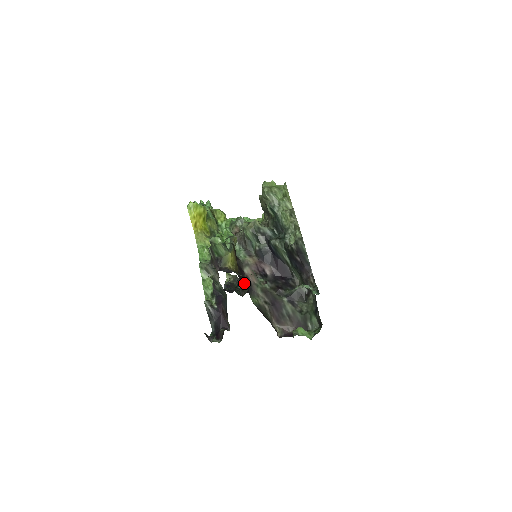
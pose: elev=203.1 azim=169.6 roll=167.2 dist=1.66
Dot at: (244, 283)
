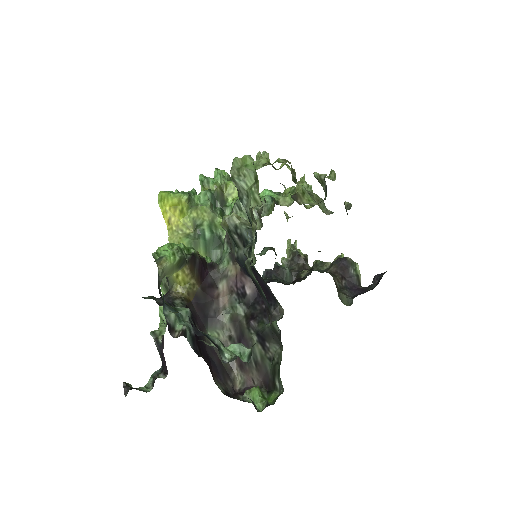
Dot at: (200, 311)
